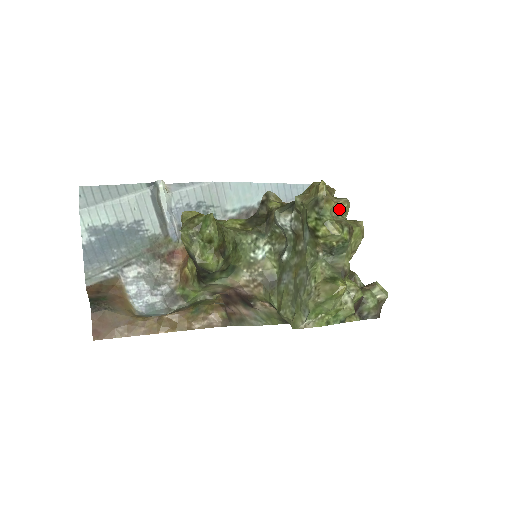
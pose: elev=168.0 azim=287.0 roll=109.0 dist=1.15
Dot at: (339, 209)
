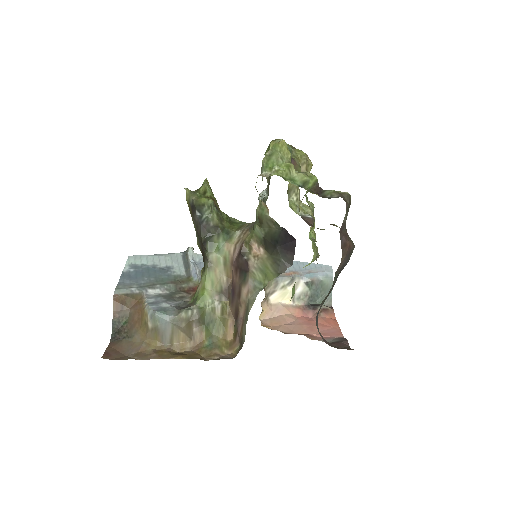
Dot at: occluded
